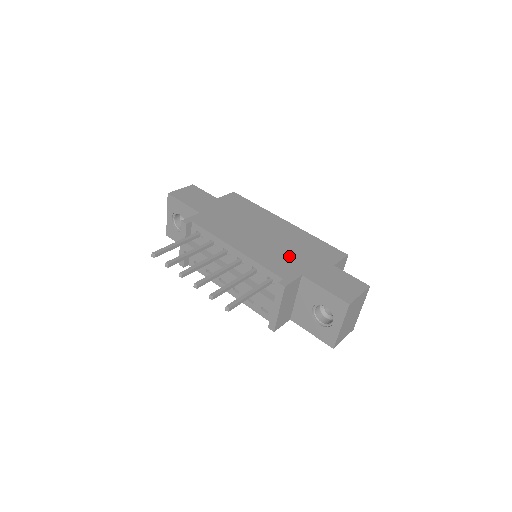
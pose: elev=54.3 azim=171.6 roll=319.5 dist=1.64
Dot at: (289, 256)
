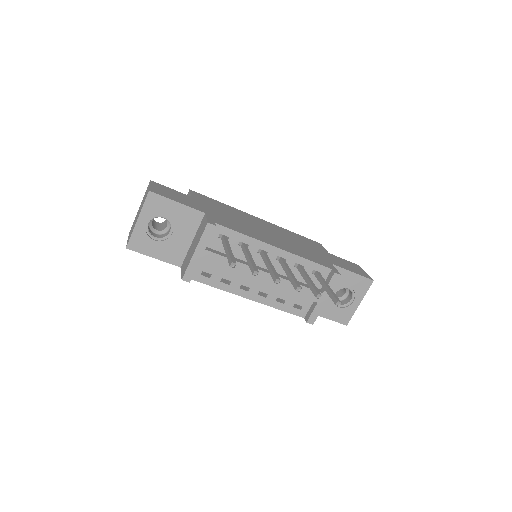
Dot at: (306, 249)
